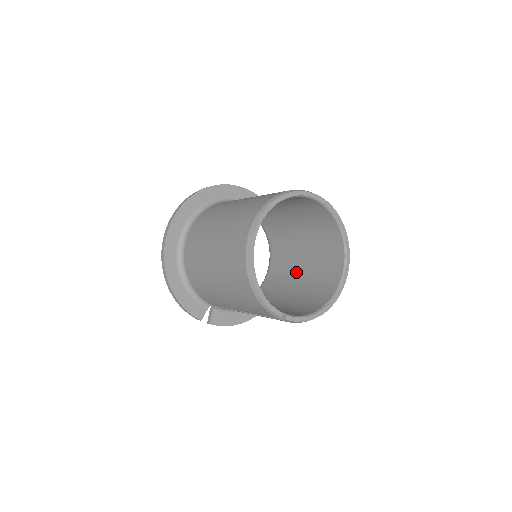
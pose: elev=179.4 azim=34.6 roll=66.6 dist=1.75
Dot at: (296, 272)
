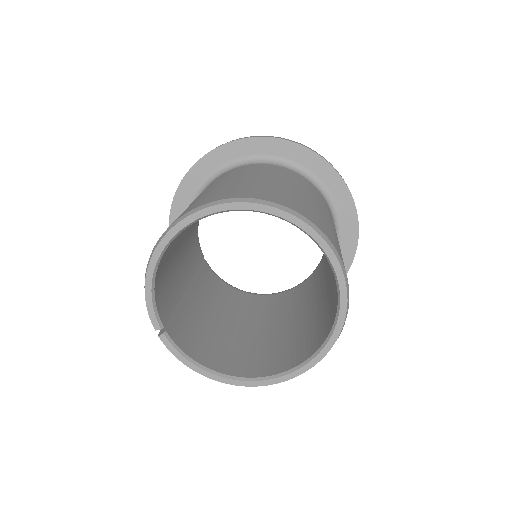
Dot at: (288, 317)
